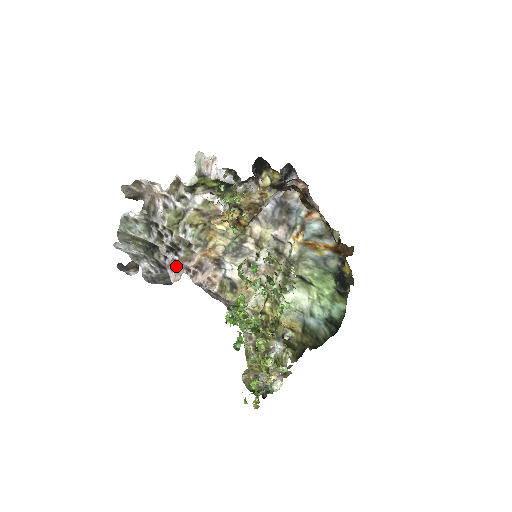
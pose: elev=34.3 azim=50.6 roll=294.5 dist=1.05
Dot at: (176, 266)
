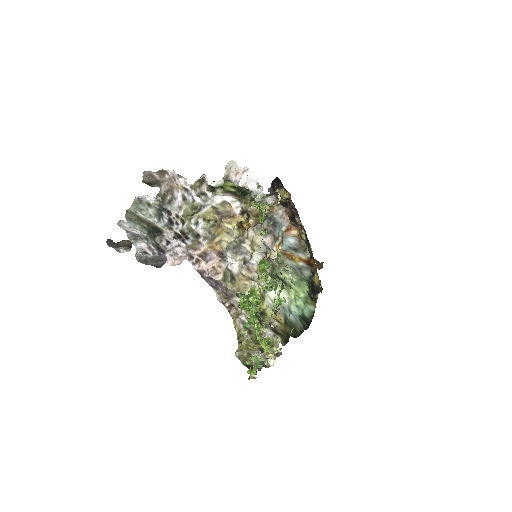
Dot at: (179, 252)
